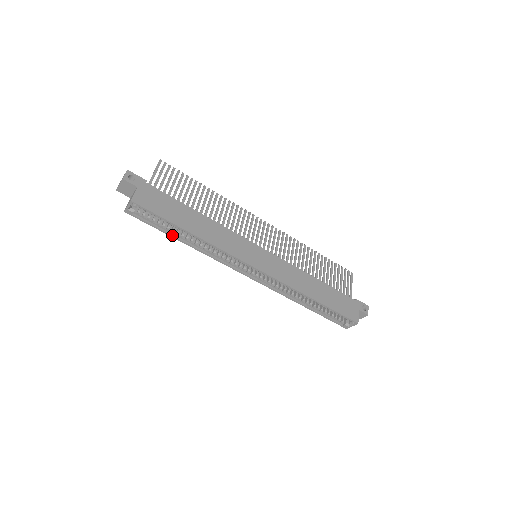
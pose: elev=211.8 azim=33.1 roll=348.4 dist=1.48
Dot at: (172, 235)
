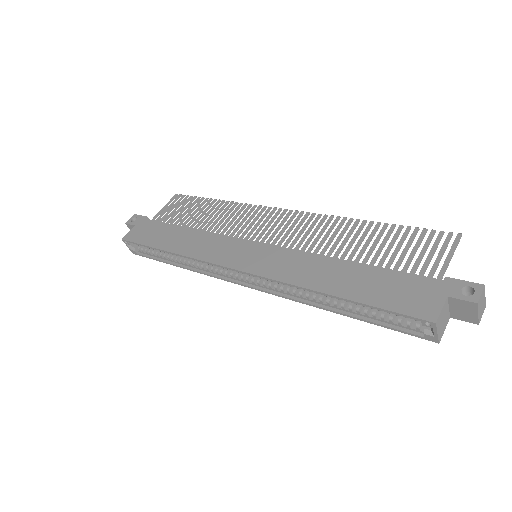
Dot at: (167, 262)
